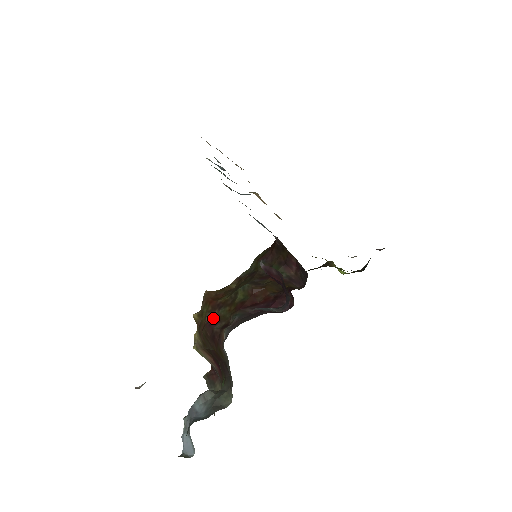
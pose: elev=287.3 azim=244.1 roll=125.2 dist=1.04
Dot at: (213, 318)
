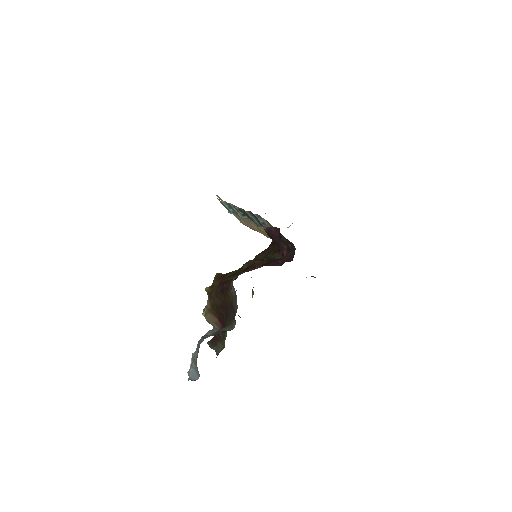
Dot at: (223, 281)
